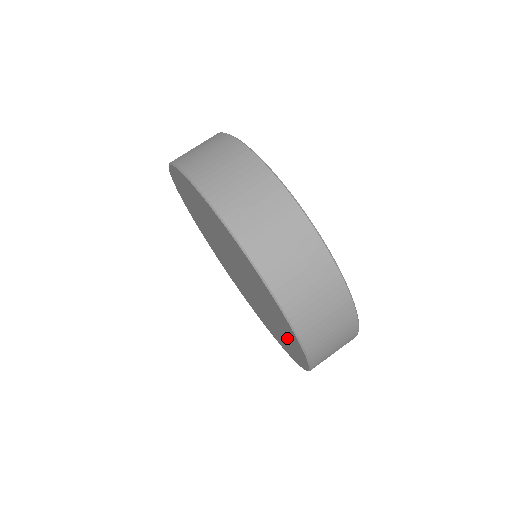
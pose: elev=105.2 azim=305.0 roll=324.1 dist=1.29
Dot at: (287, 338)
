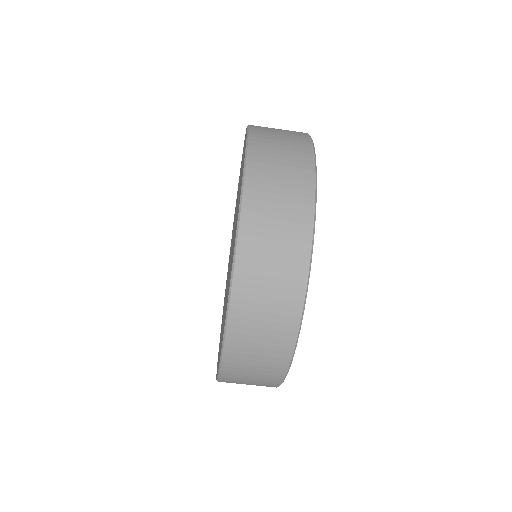
Dot at: occluded
